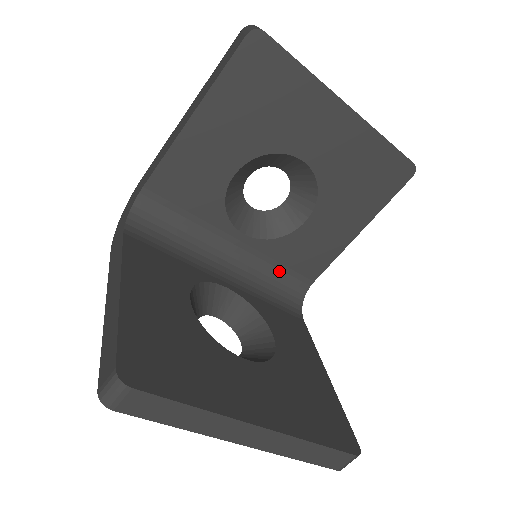
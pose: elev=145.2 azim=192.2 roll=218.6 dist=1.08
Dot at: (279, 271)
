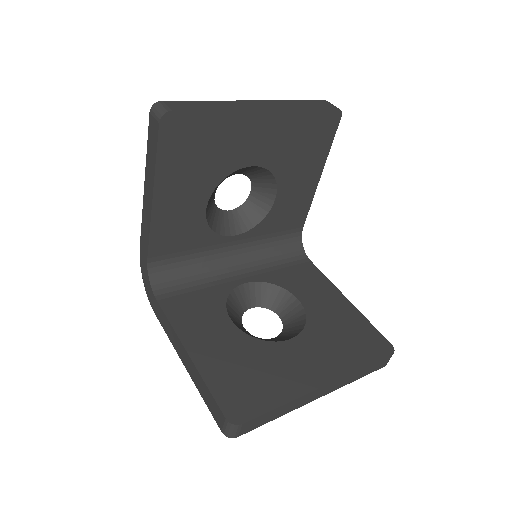
Dot at: (274, 238)
